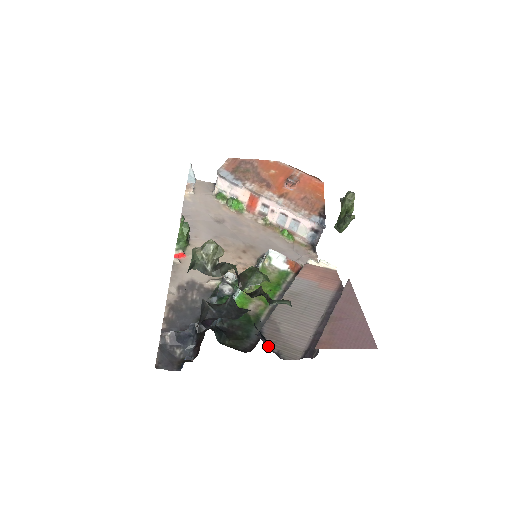
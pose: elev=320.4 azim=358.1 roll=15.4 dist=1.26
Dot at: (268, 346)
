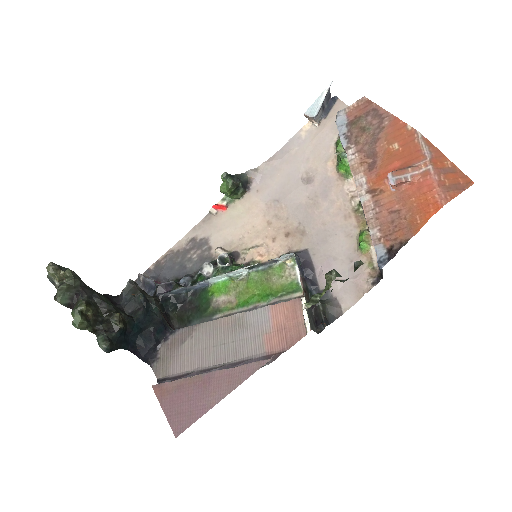
Dot at: (161, 347)
